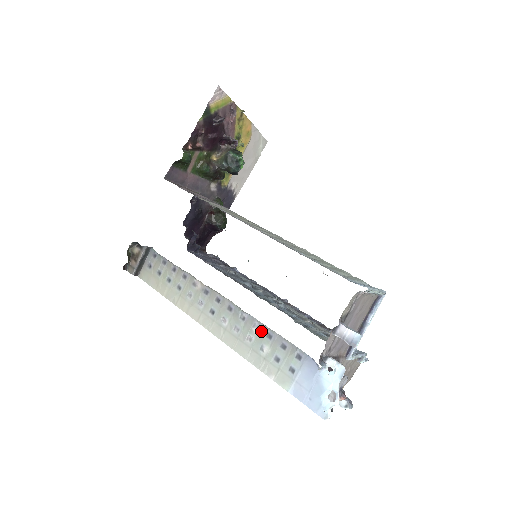
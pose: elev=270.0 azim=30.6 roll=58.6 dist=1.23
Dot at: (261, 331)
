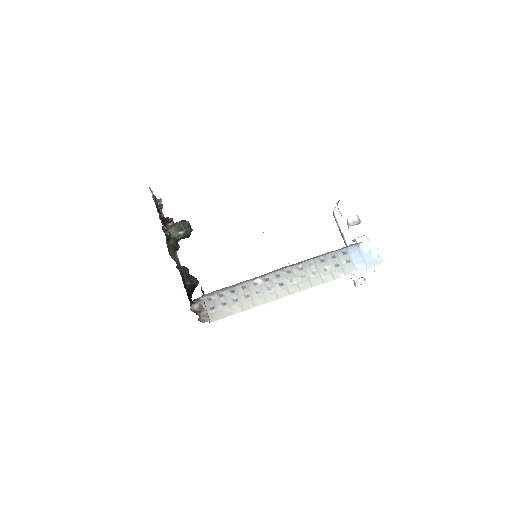
Dot at: (316, 263)
